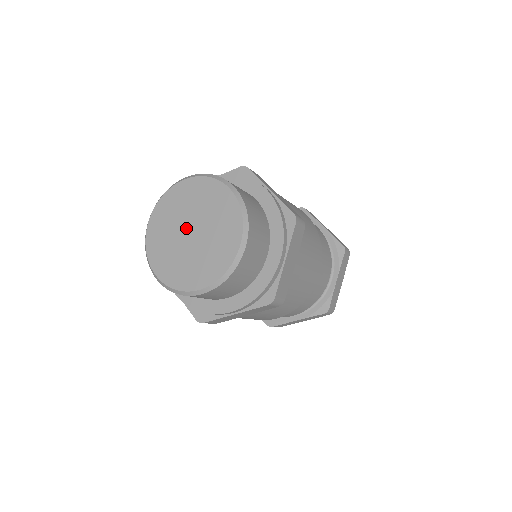
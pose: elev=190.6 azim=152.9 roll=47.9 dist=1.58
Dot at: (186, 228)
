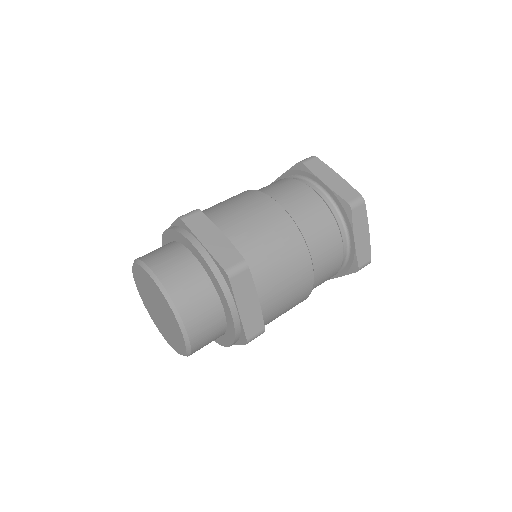
Dot at: (154, 305)
